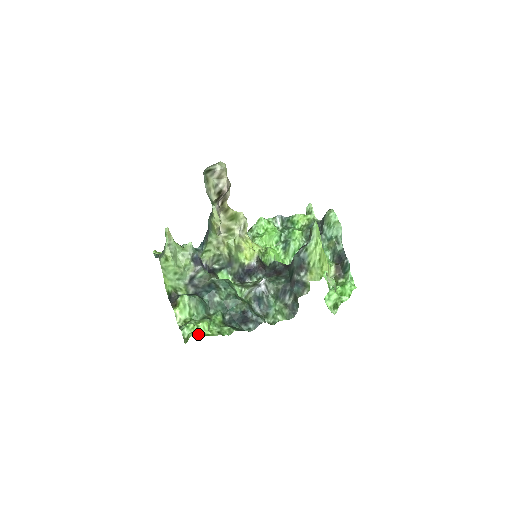
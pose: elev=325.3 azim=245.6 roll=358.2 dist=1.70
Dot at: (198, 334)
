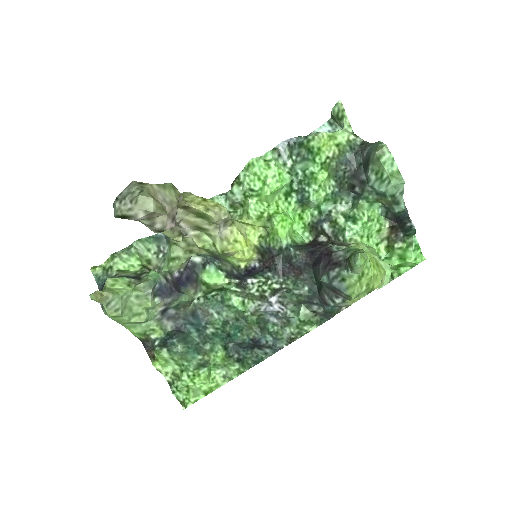
Dot at: (197, 399)
